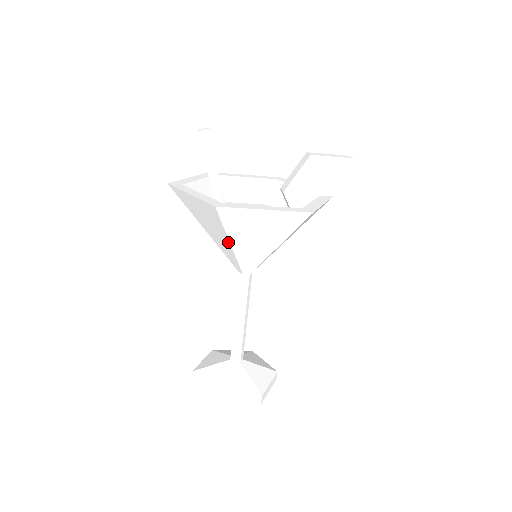
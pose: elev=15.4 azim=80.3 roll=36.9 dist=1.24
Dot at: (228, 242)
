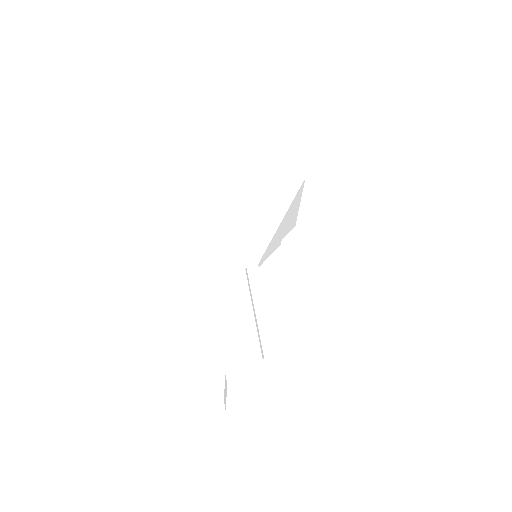
Dot at: (245, 204)
